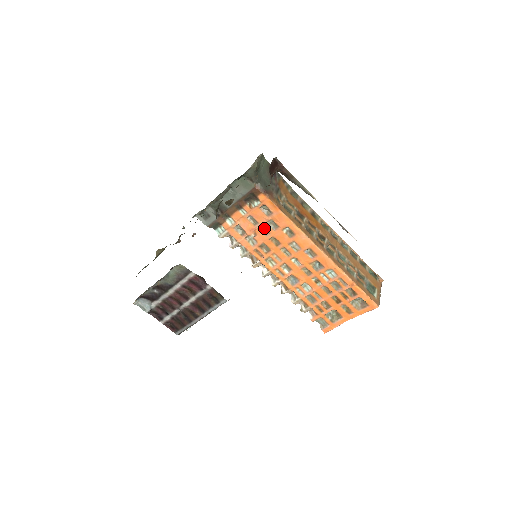
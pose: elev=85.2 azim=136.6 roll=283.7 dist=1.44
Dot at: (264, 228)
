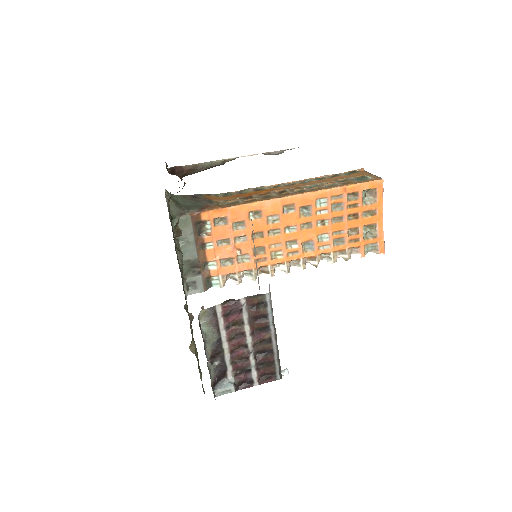
Dot at: (238, 237)
